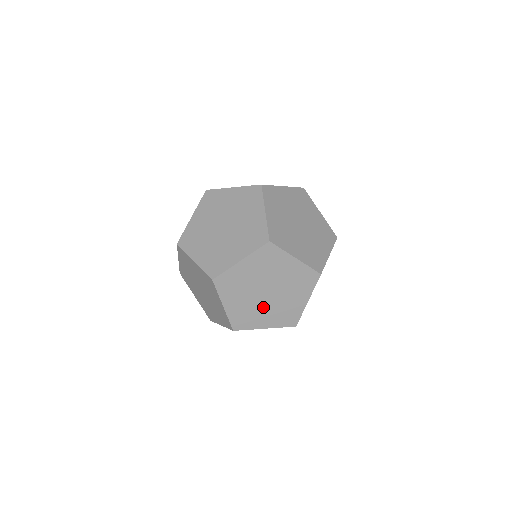
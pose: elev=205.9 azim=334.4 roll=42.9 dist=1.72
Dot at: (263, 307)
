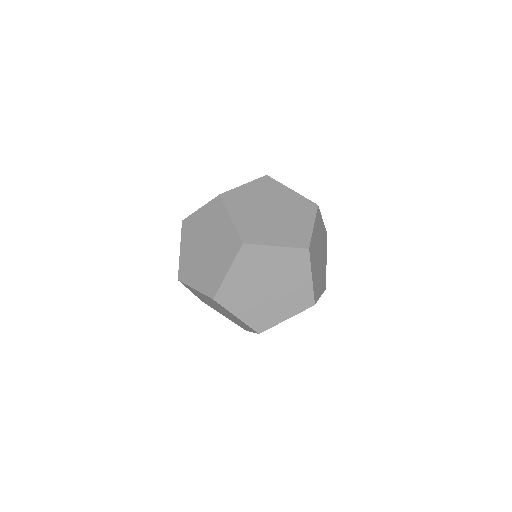
Dot at: (254, 298)
